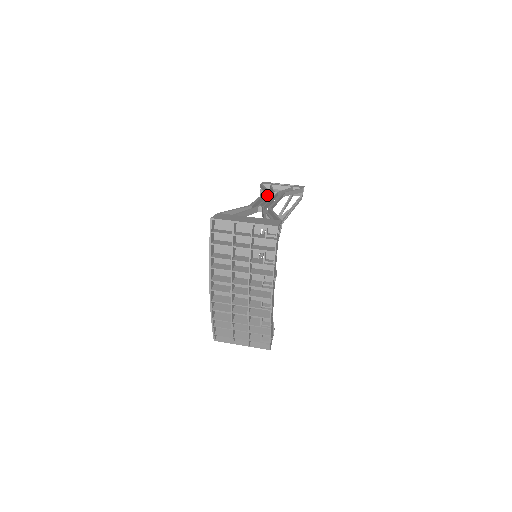
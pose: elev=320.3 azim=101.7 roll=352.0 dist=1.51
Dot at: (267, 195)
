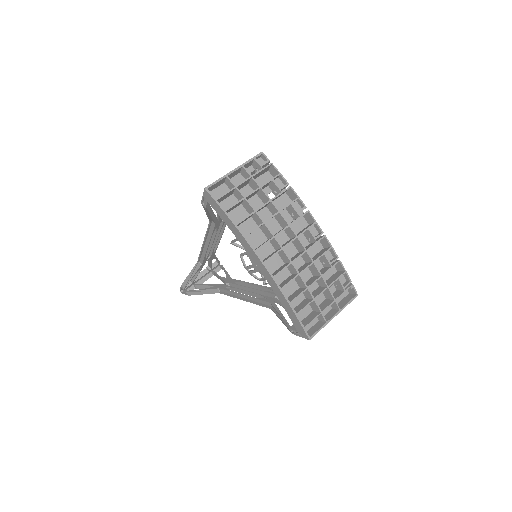
Dot at: (202, 259)
